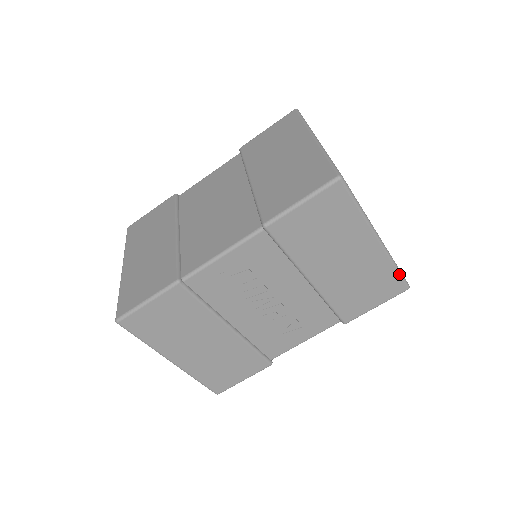
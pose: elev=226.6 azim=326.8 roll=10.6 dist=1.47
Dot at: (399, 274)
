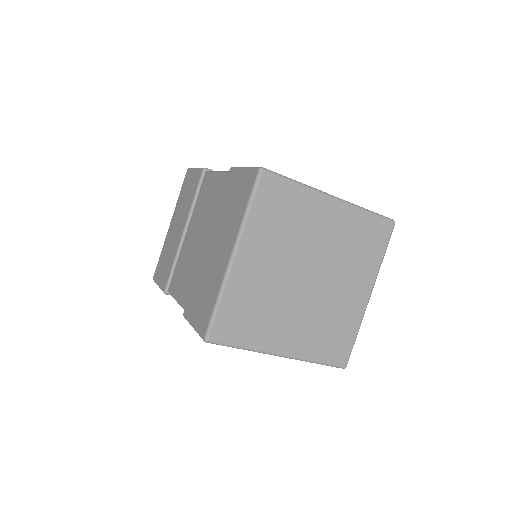
Dot at: occluded
